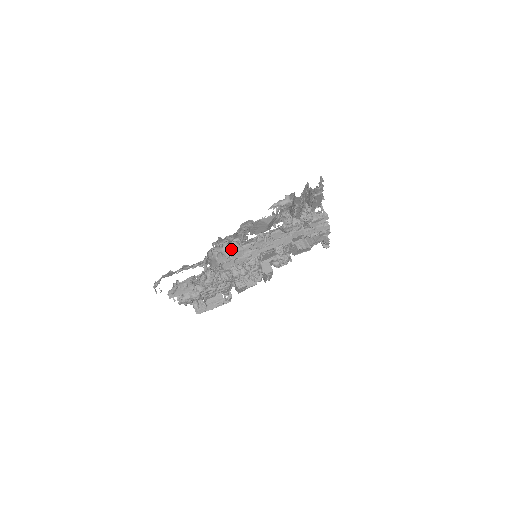
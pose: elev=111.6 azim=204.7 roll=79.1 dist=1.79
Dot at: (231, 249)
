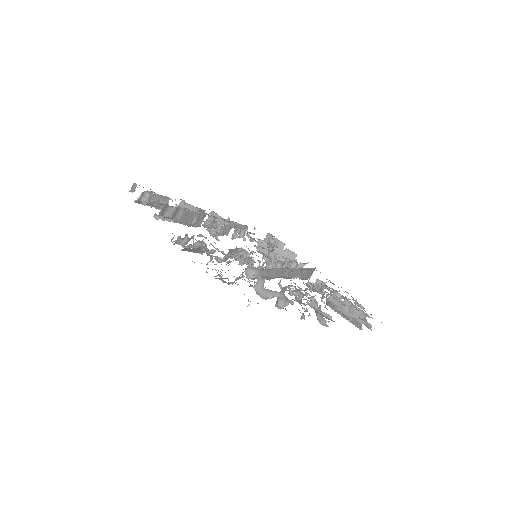
Dot at: (288, 304)
